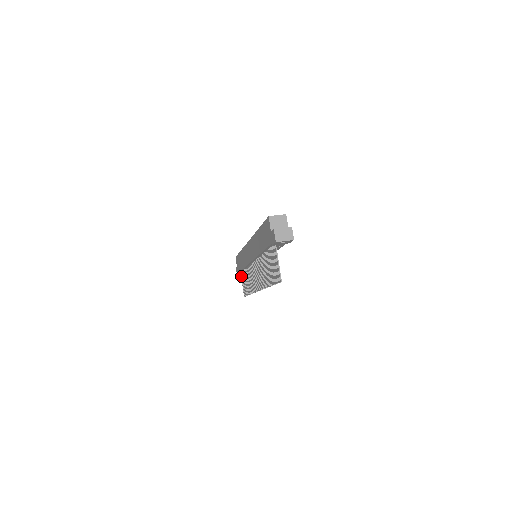
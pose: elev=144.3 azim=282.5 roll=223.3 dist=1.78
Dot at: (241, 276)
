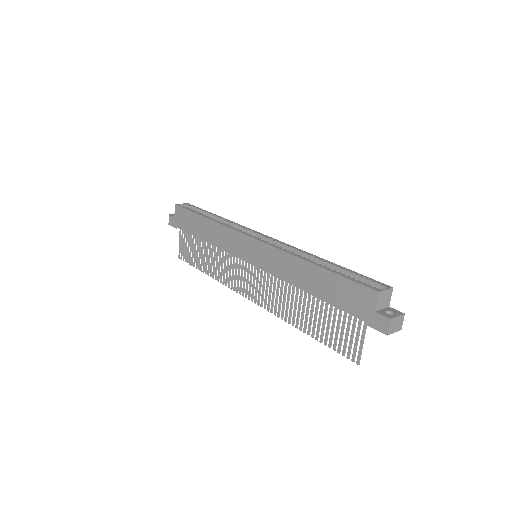
Dot at: (180, 232)
